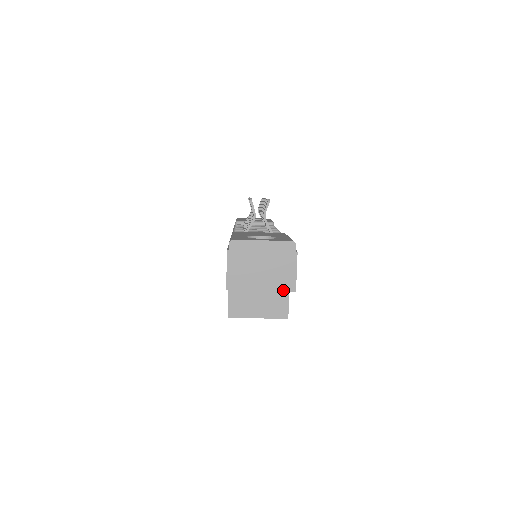
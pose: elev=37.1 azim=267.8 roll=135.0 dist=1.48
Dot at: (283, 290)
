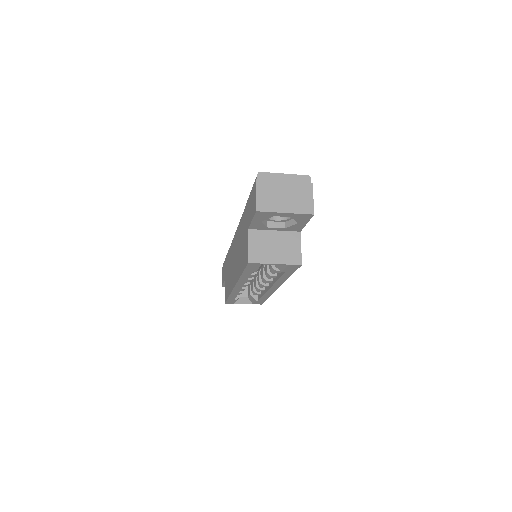
Dot at: (303, 213)
